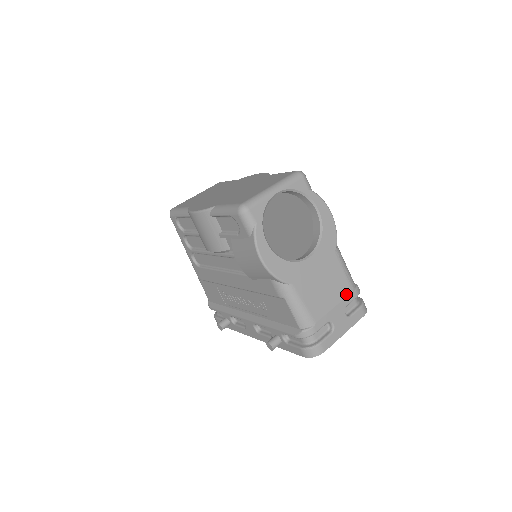
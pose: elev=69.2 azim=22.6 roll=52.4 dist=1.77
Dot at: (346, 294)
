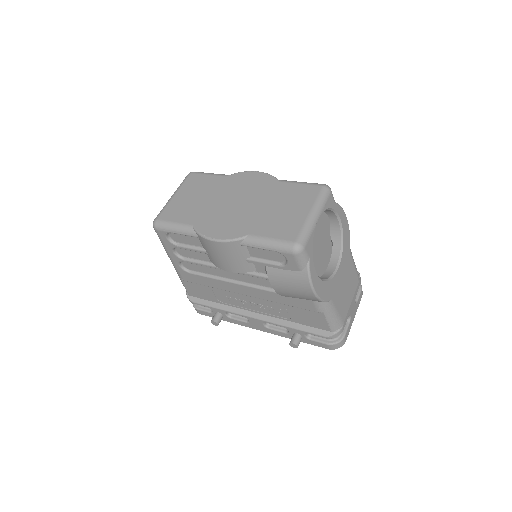
Dot at: (356, 286)
